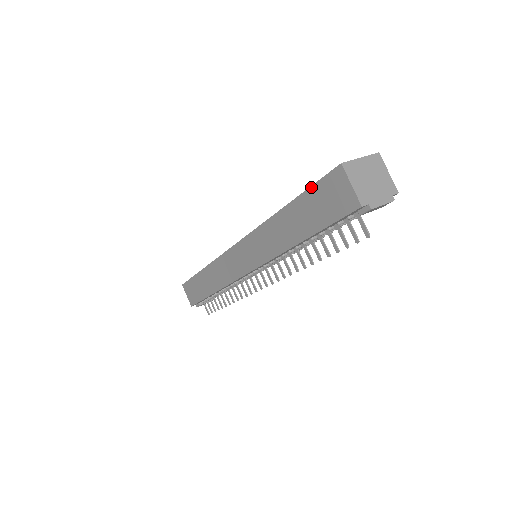
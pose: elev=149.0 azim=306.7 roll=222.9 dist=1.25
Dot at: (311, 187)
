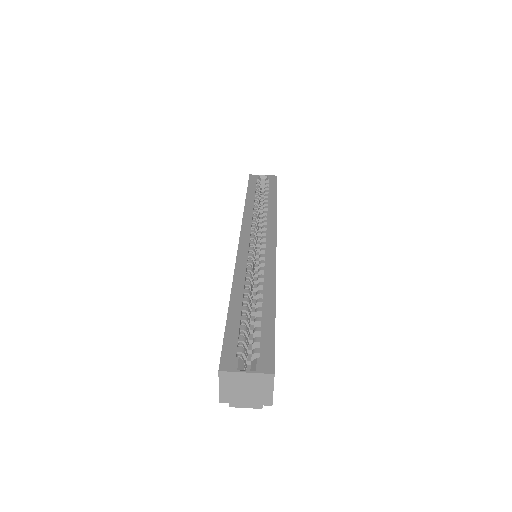
Dot at: (224, 335)
